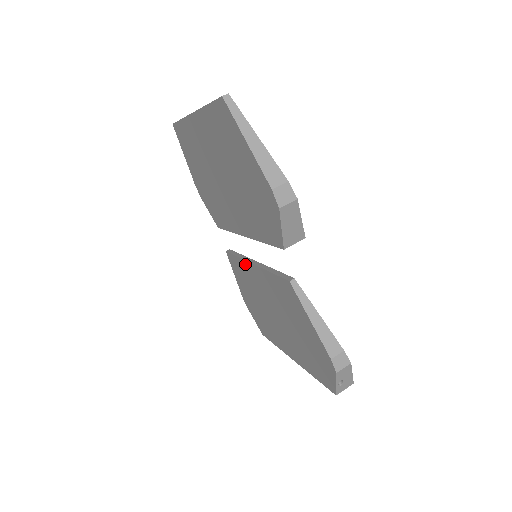
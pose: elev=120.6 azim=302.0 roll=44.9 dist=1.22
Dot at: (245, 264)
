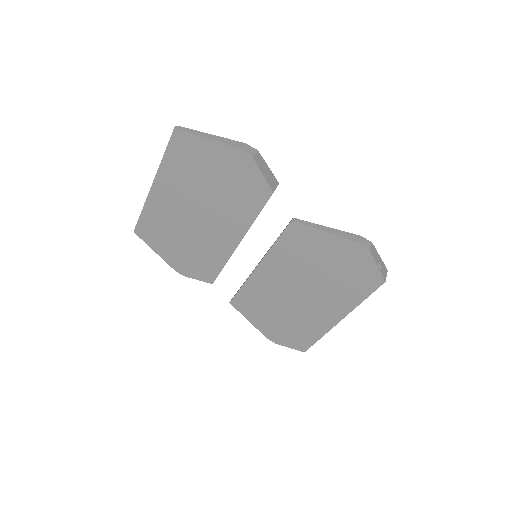
Dot at: (252, 280)
